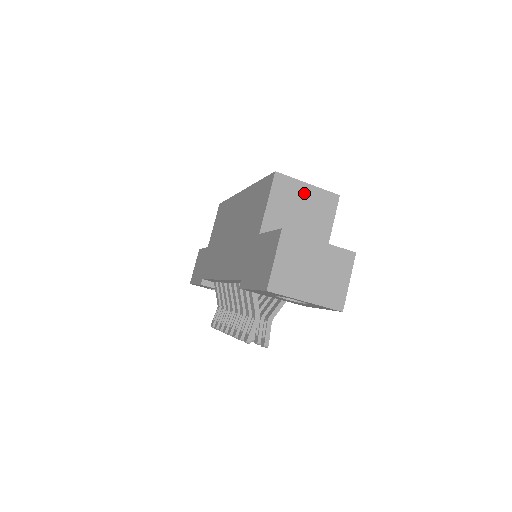
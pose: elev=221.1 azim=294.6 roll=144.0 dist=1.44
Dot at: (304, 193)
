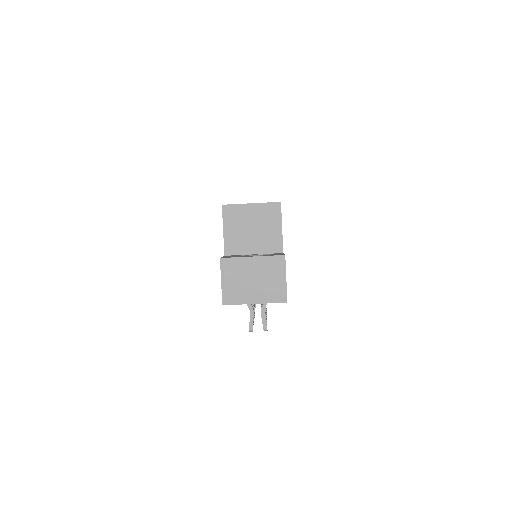
Dot at: (250, 212)
